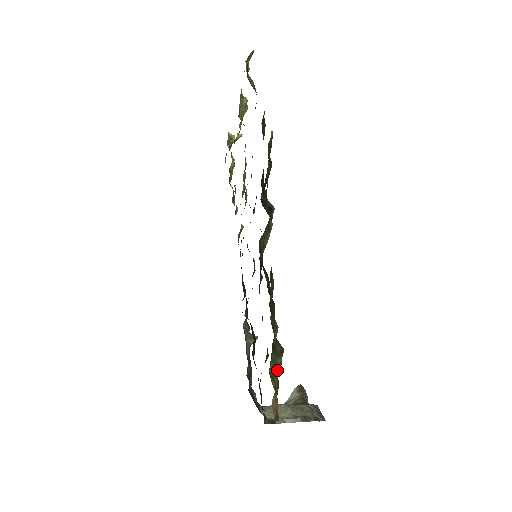
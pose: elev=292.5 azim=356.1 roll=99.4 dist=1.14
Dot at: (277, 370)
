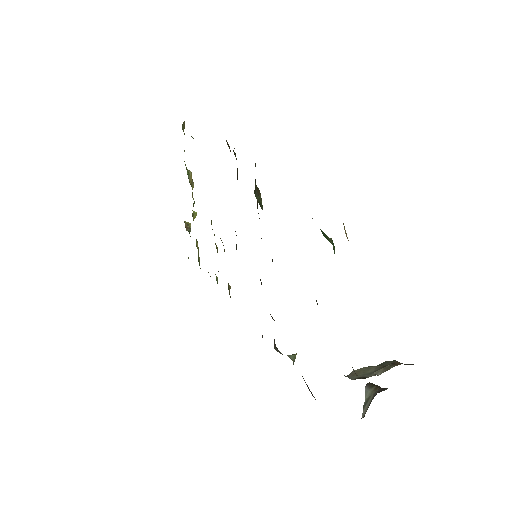
Dot at: occluded
